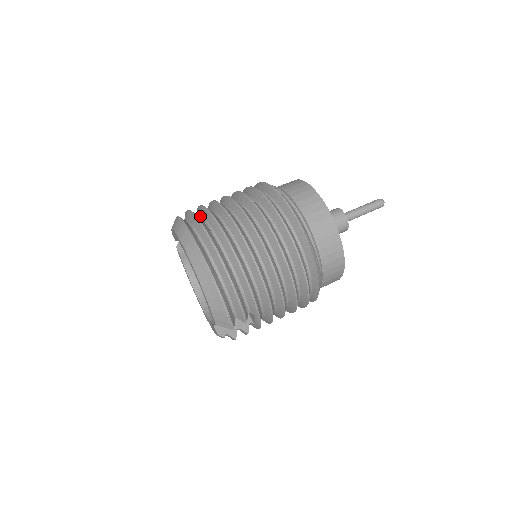
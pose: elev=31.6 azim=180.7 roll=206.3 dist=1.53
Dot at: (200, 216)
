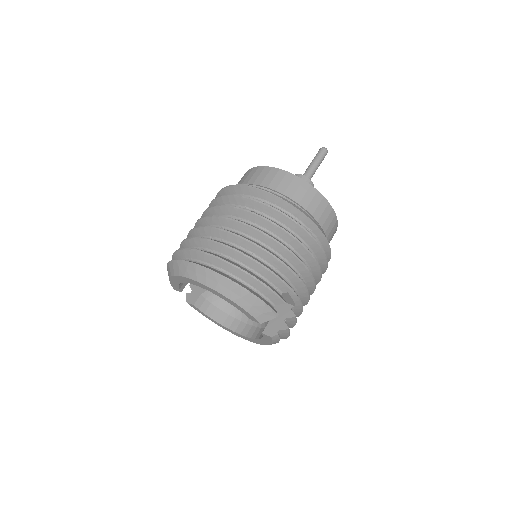
Dot at: occluded
